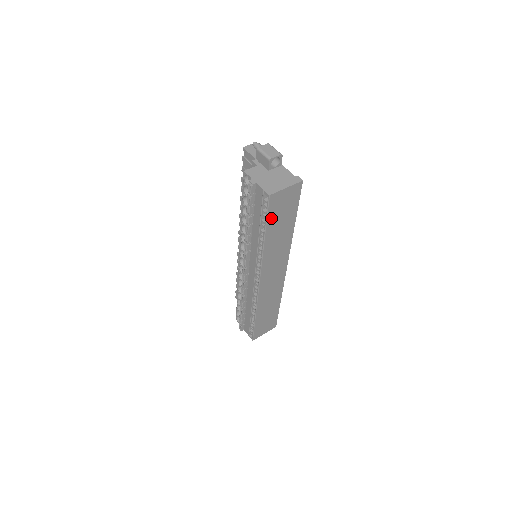
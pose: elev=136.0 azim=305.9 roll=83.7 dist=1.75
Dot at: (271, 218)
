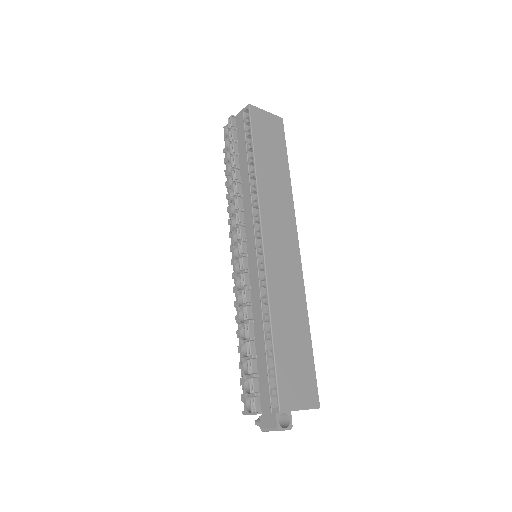
Dot at: (257, 137)
